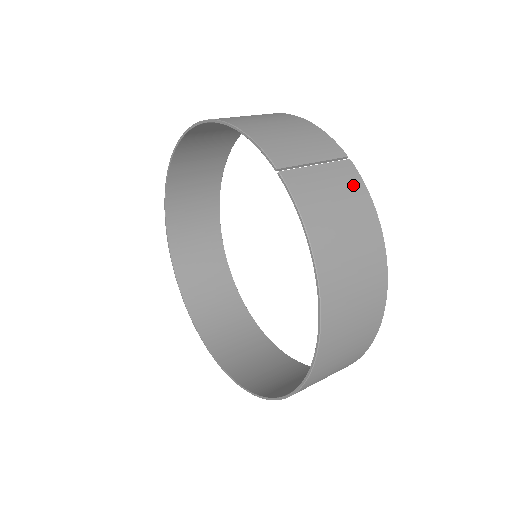
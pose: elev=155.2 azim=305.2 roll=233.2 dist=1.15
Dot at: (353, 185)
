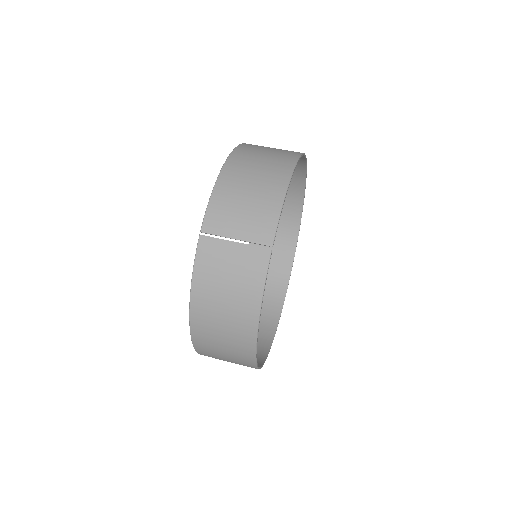
Dot at: (254, 271)
